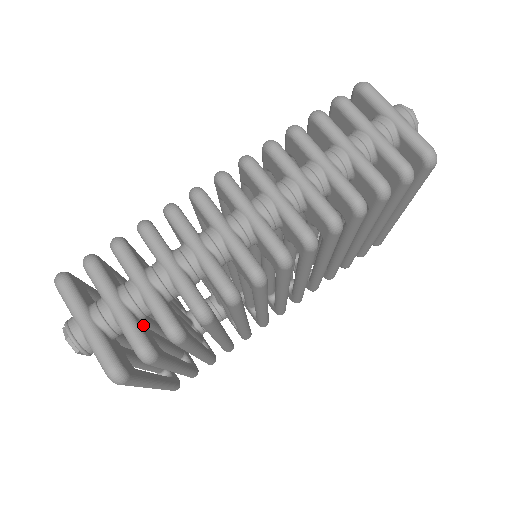
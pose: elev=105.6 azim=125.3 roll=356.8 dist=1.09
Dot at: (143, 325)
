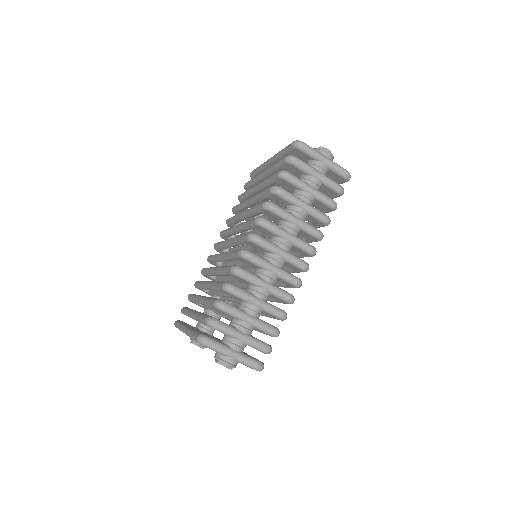
Dot at: occluded
